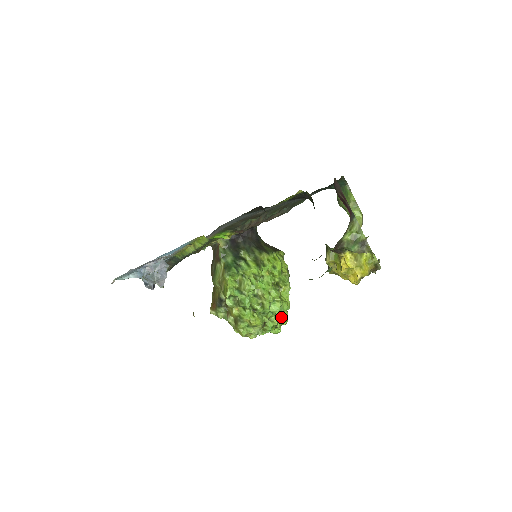
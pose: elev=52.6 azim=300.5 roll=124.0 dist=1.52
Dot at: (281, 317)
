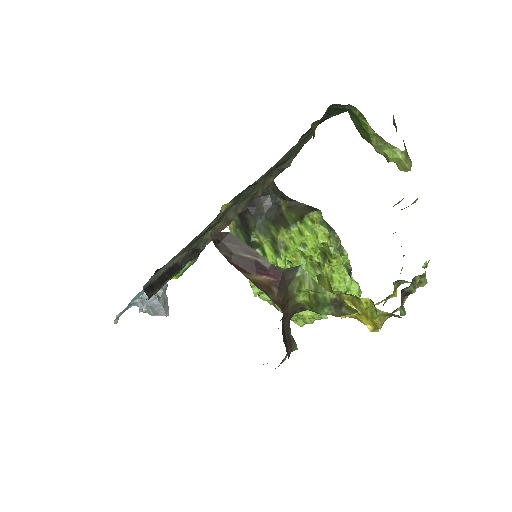
Dot at: (347, 293)
